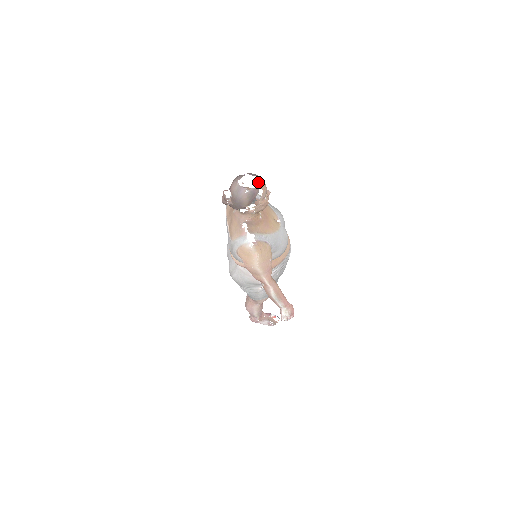
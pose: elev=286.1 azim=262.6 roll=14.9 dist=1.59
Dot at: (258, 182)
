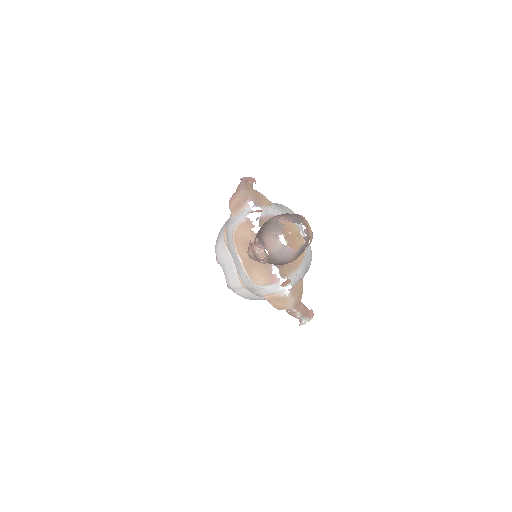
Dot at: (306, 232)
